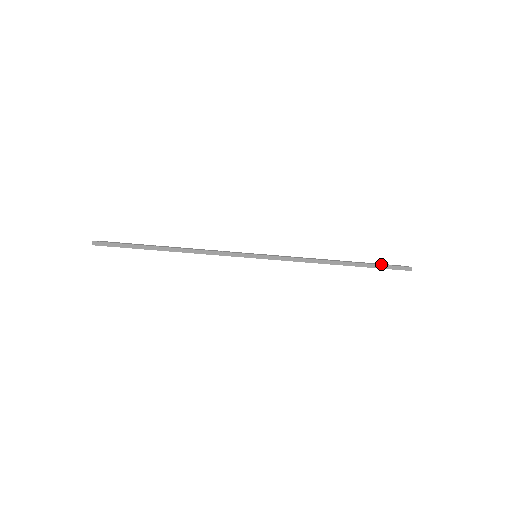
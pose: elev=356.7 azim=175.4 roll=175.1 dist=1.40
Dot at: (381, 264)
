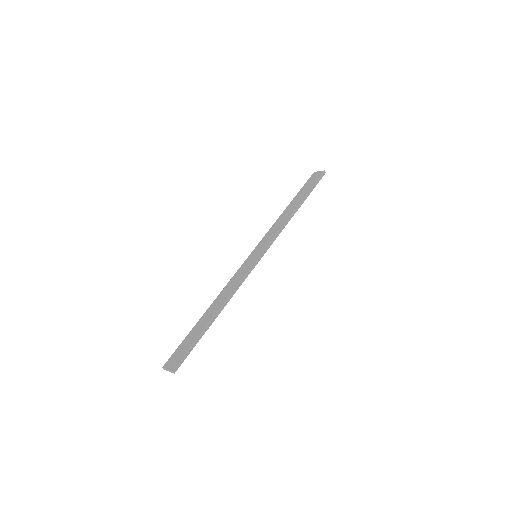
Dot at: (311, 185)
